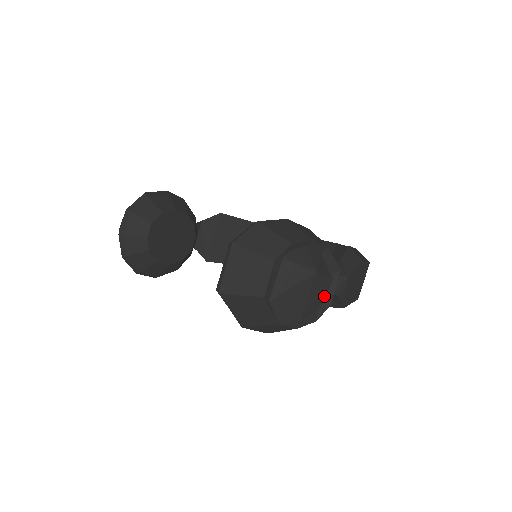
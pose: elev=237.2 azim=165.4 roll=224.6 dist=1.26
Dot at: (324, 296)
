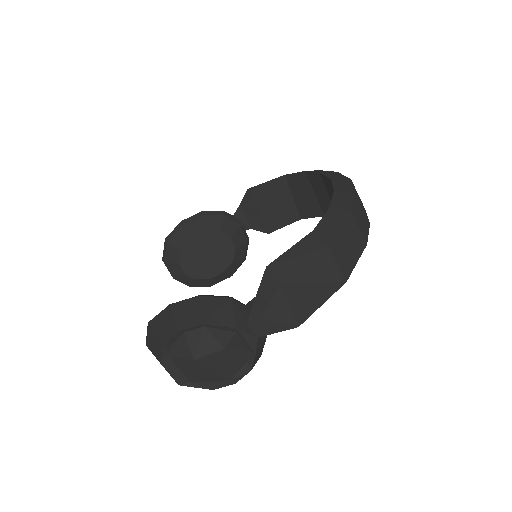
Dot at: (236, 356)
